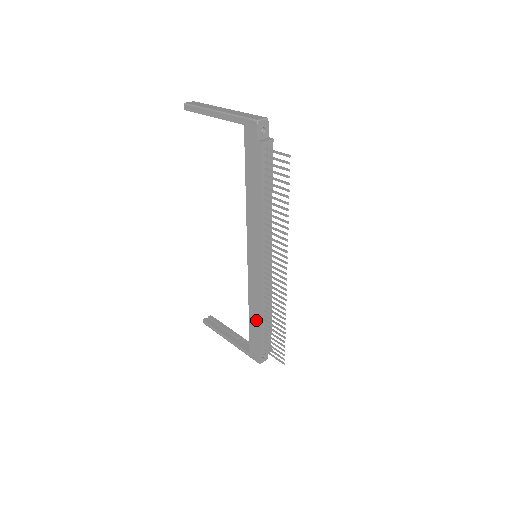
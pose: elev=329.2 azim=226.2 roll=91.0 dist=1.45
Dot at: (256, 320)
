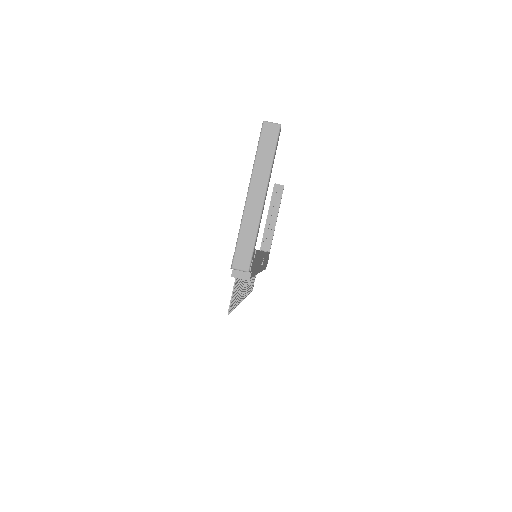
Dot at: occluded
